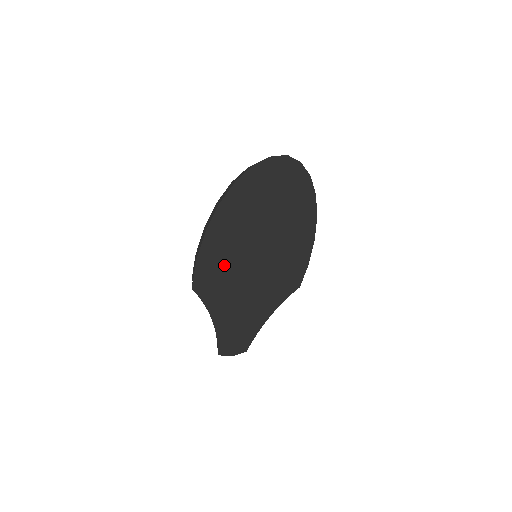
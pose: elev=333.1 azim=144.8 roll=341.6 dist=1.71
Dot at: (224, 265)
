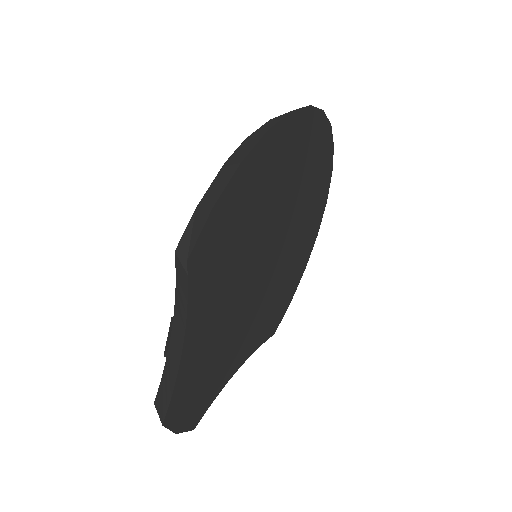
Dot at: (233, 243)
